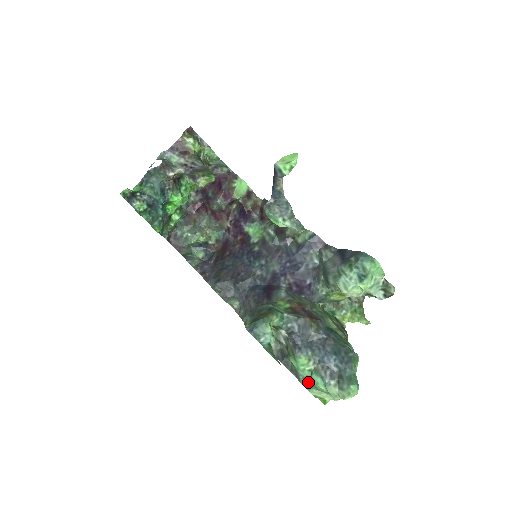
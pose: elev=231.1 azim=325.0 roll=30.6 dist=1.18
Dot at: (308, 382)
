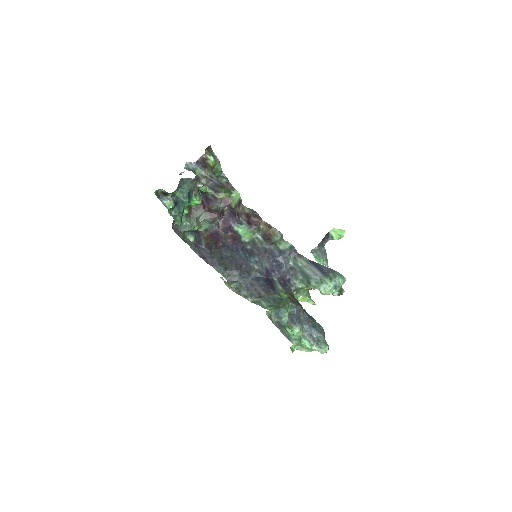
Dot at: (296, 342)
